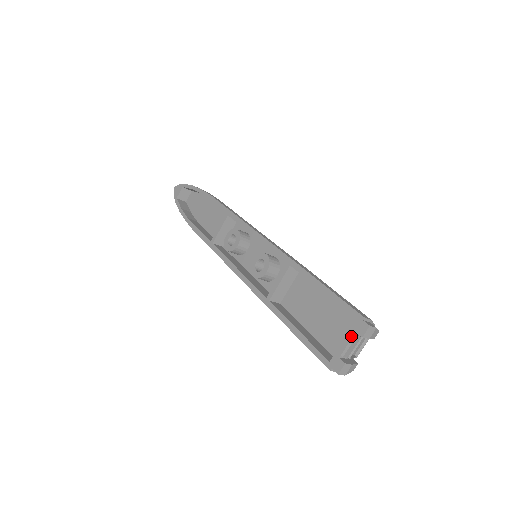
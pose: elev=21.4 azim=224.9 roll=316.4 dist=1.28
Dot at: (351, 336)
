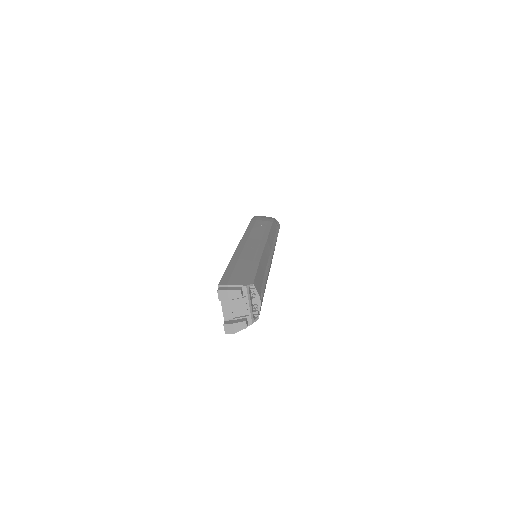
Dot at: (221, 302)
